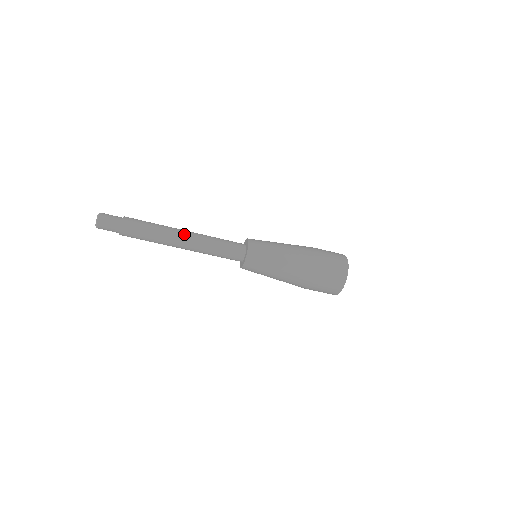
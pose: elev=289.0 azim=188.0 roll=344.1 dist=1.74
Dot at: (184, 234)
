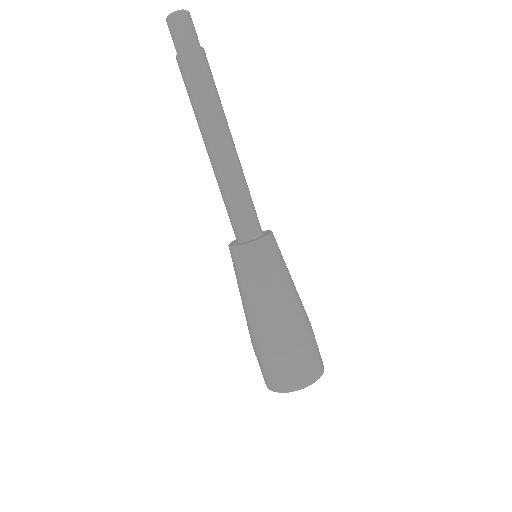
Dot at: (229, 143)
